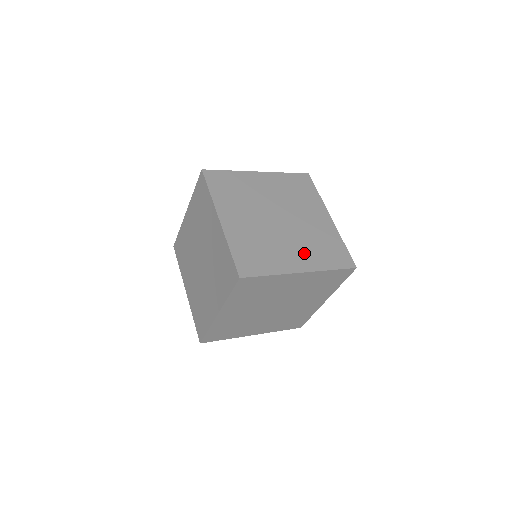
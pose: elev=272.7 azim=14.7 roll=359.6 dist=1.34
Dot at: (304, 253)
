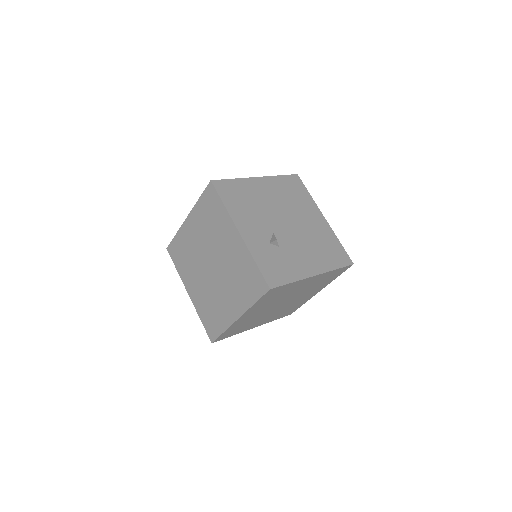
Dot at: (233, 296)
